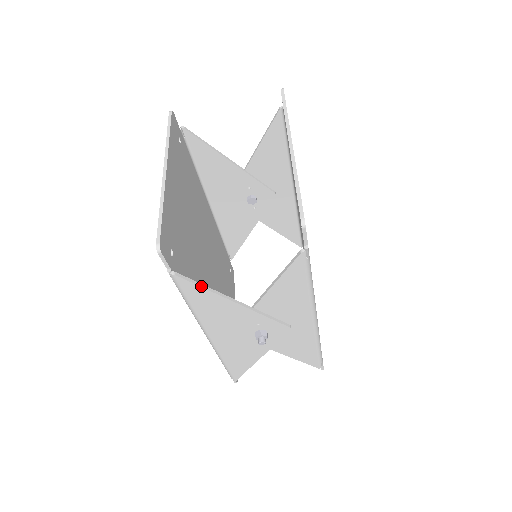
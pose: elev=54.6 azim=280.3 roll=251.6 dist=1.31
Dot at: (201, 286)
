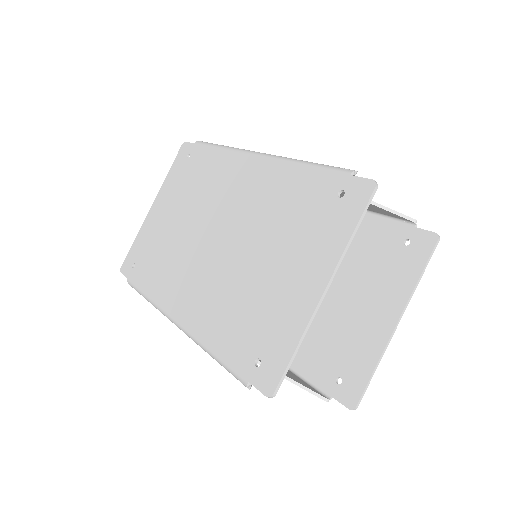
Dot at: occluded
